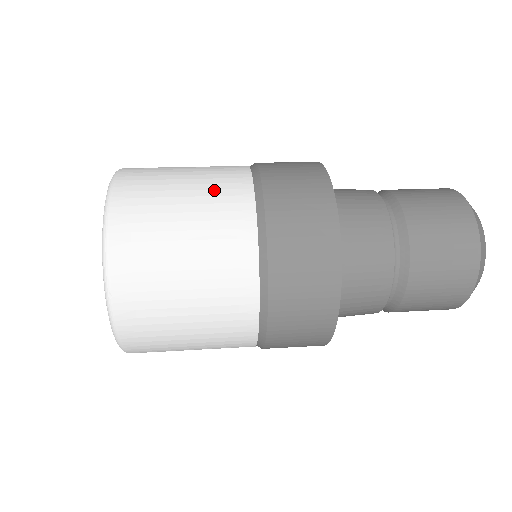
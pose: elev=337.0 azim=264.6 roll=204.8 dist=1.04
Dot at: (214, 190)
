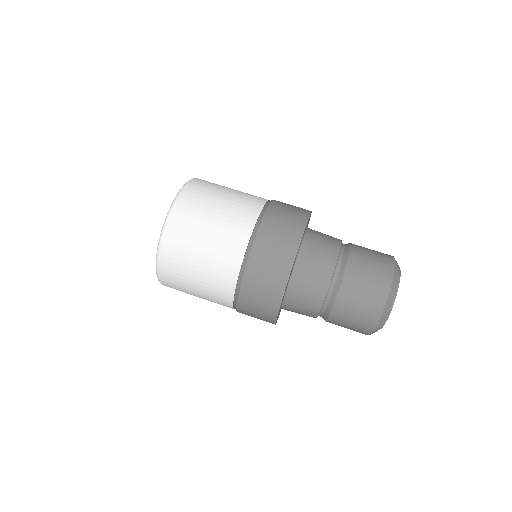
Dot at: (212, 289)
